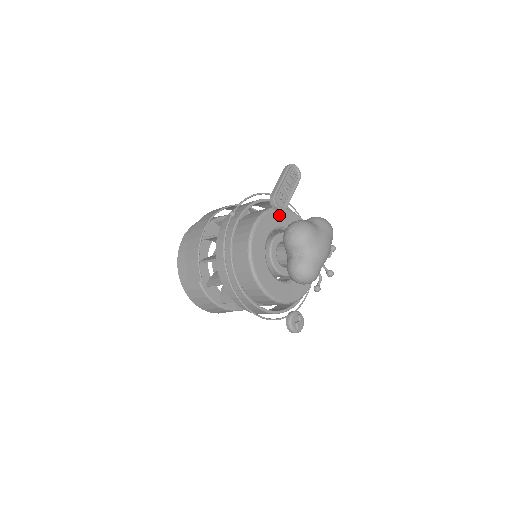
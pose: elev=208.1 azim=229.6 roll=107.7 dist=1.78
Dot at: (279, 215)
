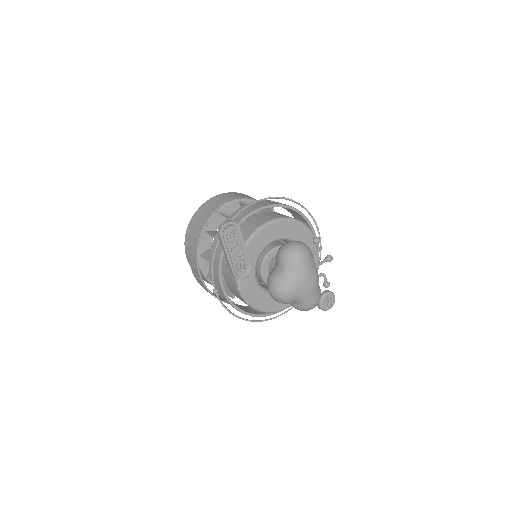
Dot at: (249, 255)
